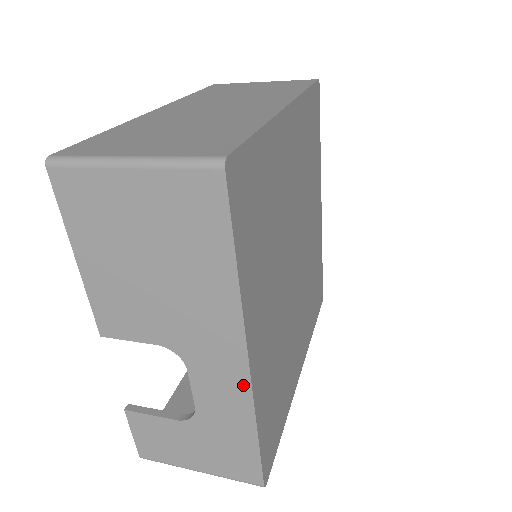
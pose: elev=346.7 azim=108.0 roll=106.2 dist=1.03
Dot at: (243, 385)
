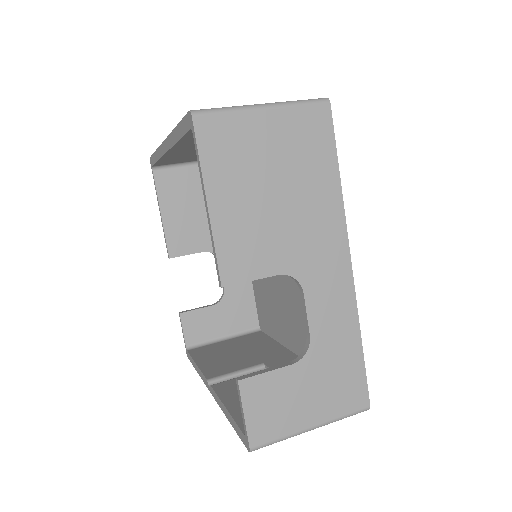
Dot at: (348, 289)
